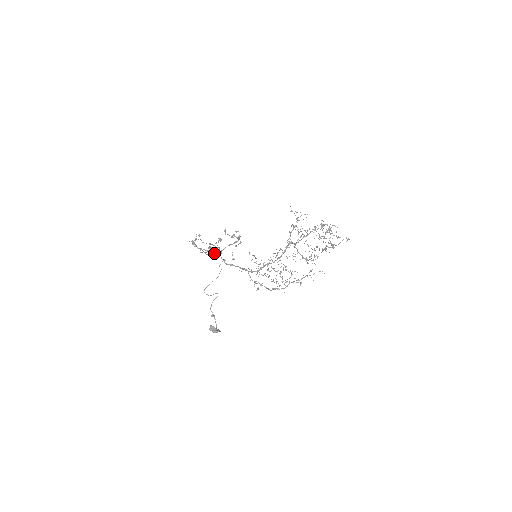
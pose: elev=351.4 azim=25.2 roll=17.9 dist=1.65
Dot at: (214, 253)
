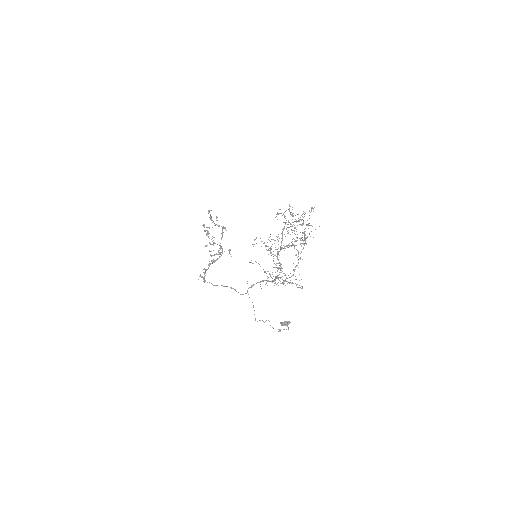
Dot at: occluded
